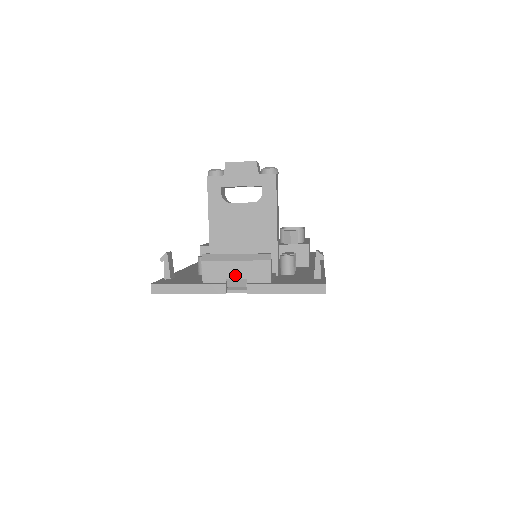
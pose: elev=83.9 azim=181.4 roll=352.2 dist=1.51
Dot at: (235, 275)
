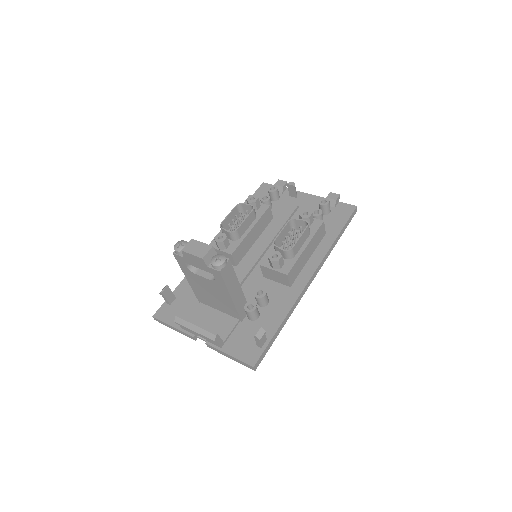
Dot at: (198, 335)
